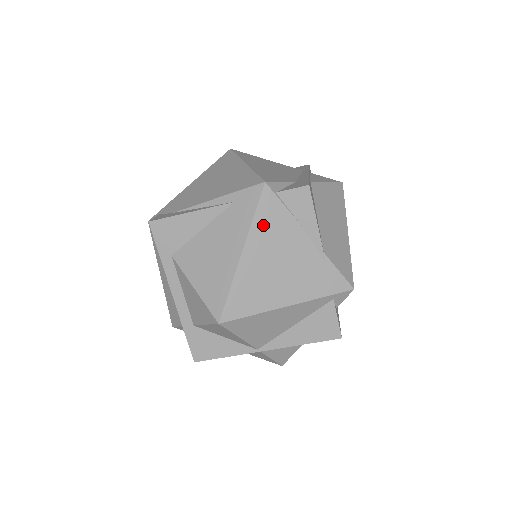
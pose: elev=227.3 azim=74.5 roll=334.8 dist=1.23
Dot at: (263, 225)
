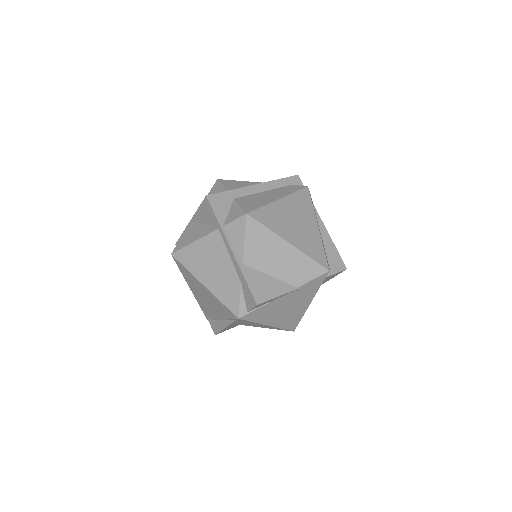
Dot at: (261, 318)
